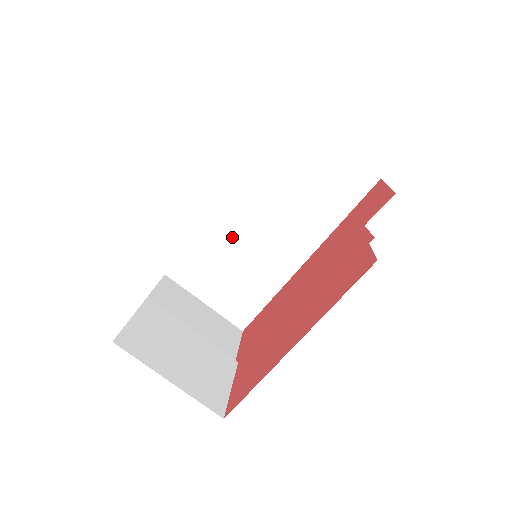
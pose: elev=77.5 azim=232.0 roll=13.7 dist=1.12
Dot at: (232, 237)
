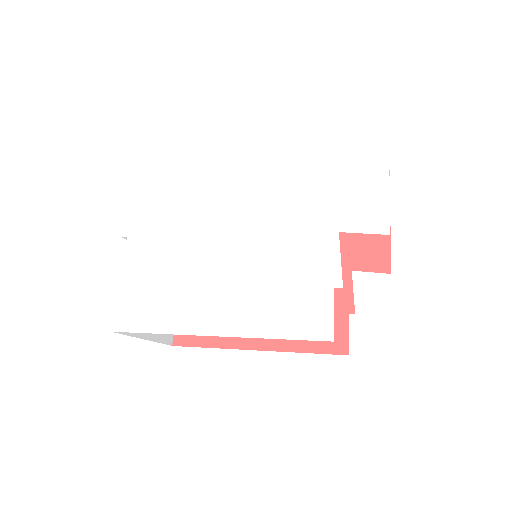
Dot at: occluded
